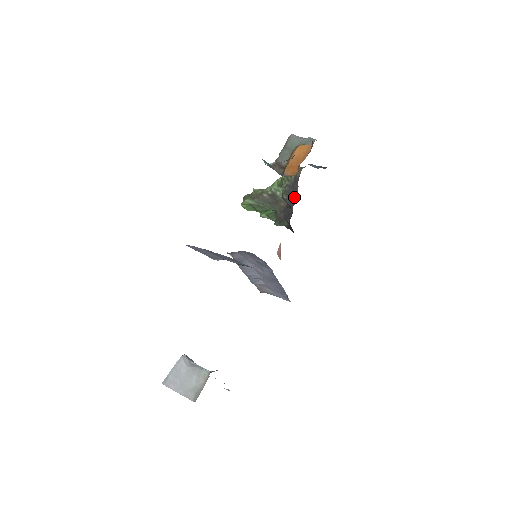
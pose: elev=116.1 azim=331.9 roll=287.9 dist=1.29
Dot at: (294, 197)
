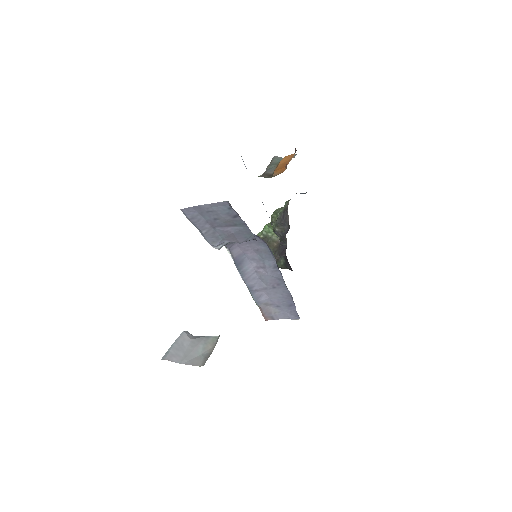
Dot at: (286, 227)
